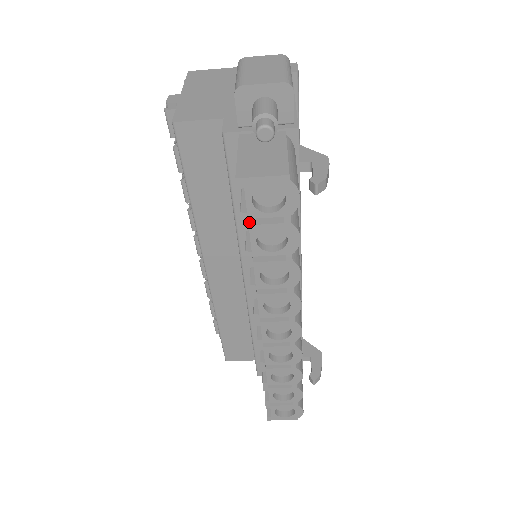
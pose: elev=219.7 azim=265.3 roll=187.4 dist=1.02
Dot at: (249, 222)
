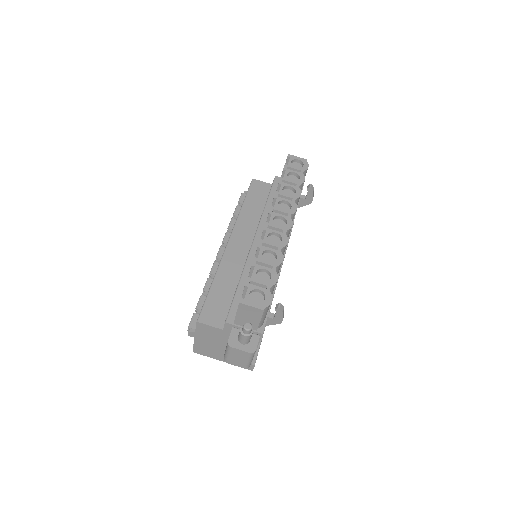
Dot at: (286, 170)
